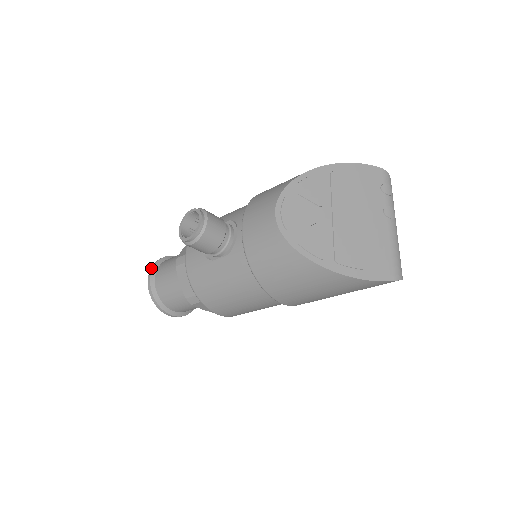
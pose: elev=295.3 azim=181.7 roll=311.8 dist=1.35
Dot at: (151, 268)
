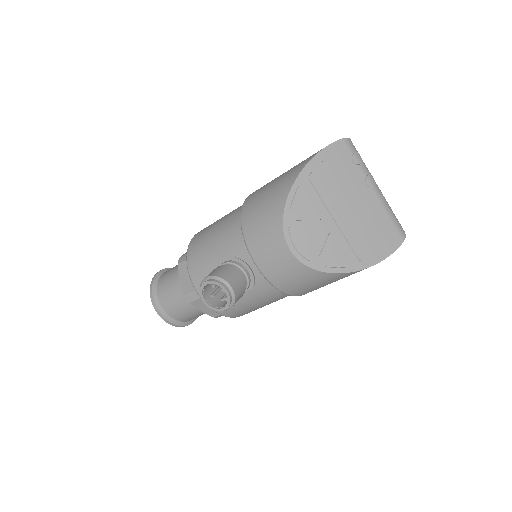
Dot at: (153, 304)
